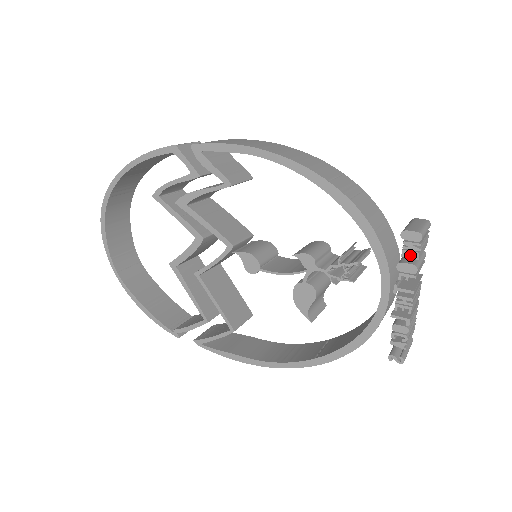
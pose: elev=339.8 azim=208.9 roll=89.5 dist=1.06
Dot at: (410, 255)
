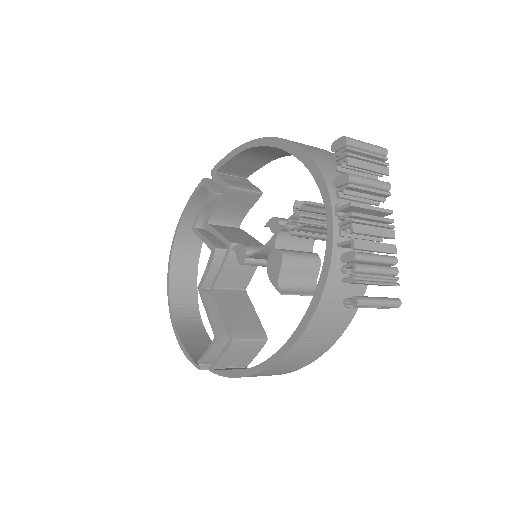
Dot at: (341, 164)
